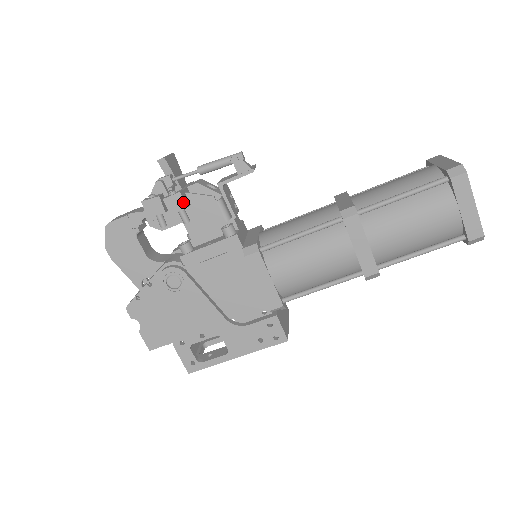
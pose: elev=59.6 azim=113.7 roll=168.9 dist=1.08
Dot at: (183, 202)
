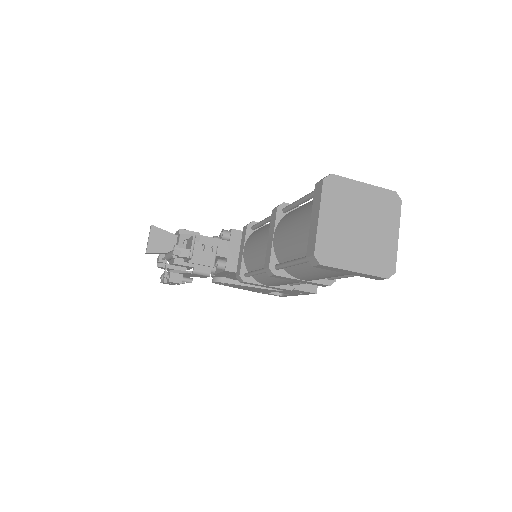
Dot at: (176, 283)
